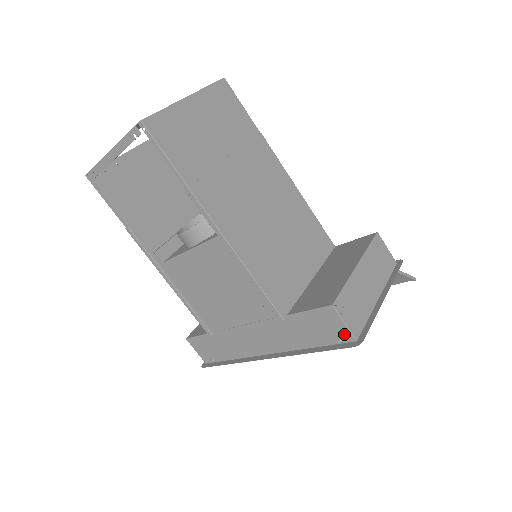
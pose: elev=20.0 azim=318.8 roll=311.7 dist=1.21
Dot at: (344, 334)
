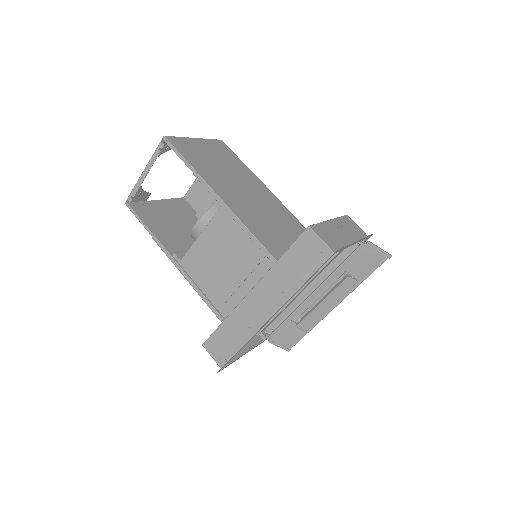
Dot at: (324, 251)
